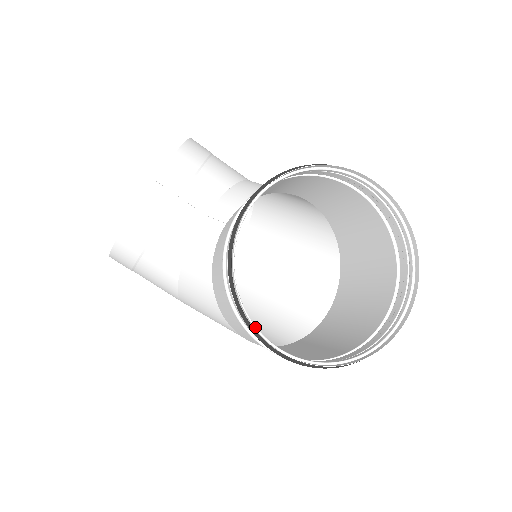
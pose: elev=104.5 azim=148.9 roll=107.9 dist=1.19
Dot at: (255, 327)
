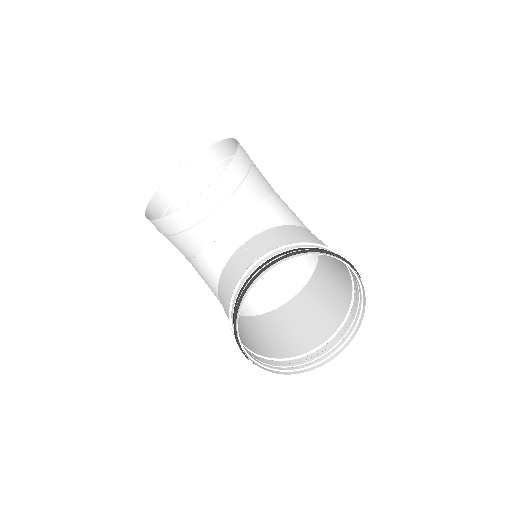
Dot at: (241, 343)
